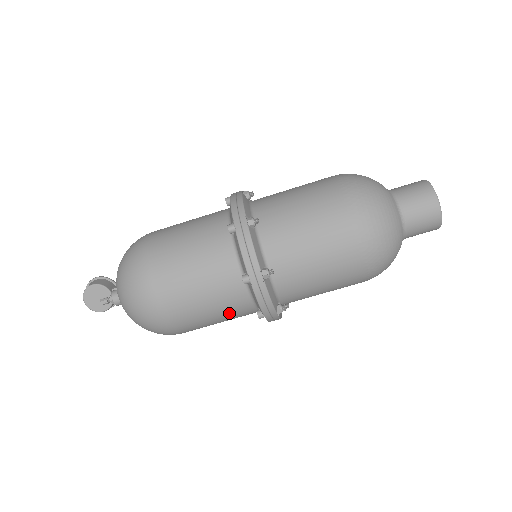
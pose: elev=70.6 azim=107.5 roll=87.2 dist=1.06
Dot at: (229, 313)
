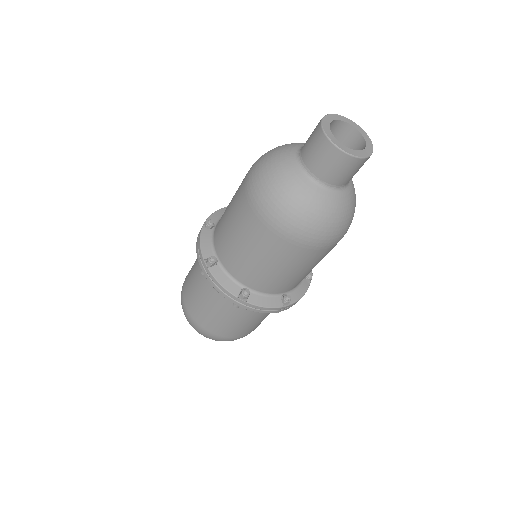
Dot at: (260, 316)
